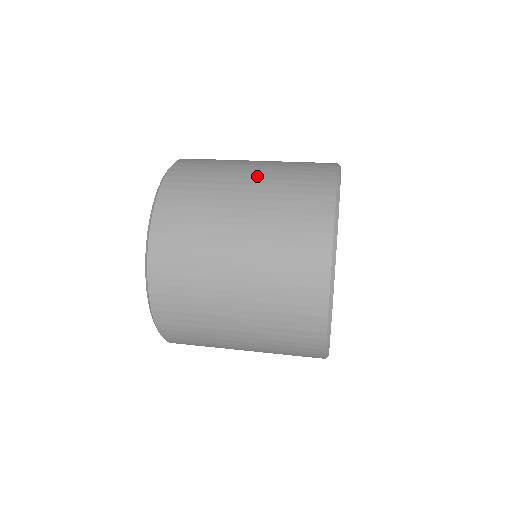
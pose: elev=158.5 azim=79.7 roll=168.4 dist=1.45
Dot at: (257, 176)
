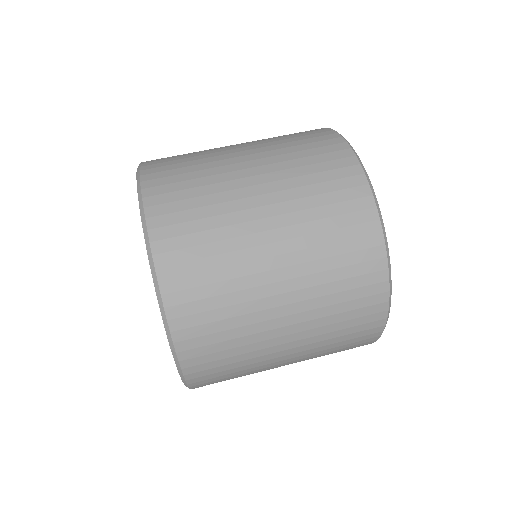
Dot at: (291, 286)
